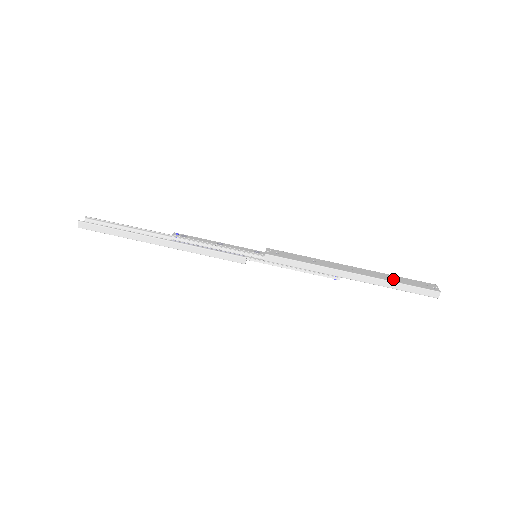
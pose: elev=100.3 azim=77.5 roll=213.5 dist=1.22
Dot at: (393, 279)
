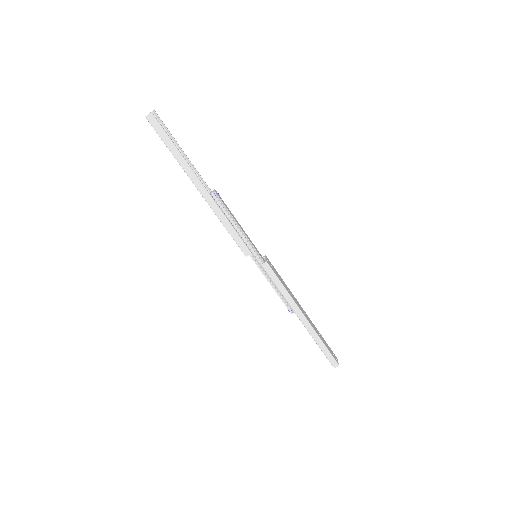
Dot at: (322, 338)
